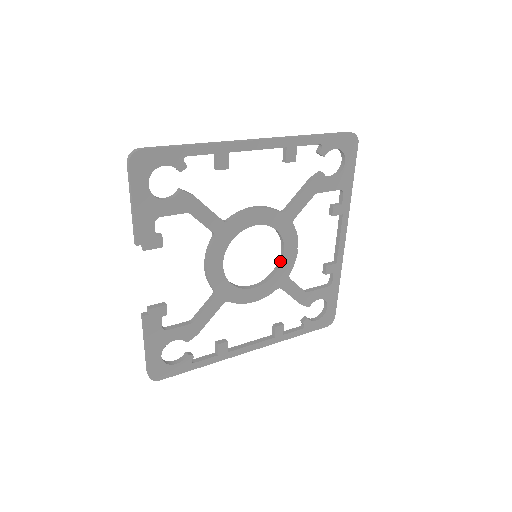
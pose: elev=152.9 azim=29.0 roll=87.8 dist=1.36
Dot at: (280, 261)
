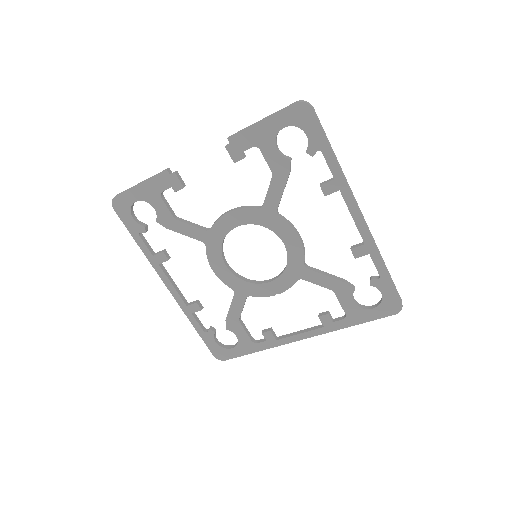
Dot at: (259, 282)
